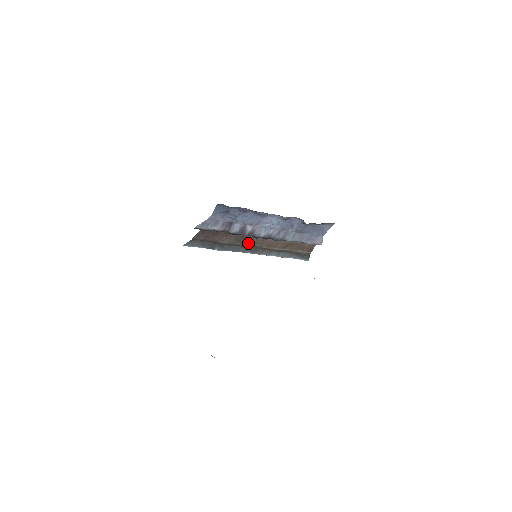
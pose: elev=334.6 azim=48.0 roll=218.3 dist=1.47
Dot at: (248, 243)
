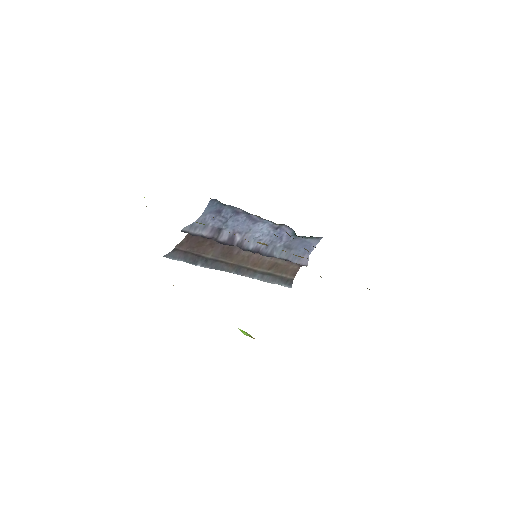
Dot at: (233, 259)
